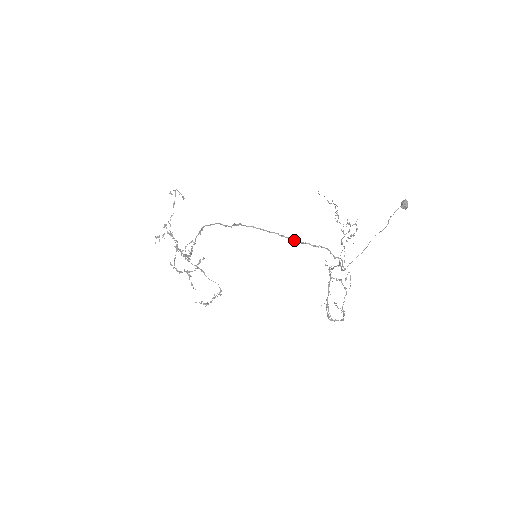
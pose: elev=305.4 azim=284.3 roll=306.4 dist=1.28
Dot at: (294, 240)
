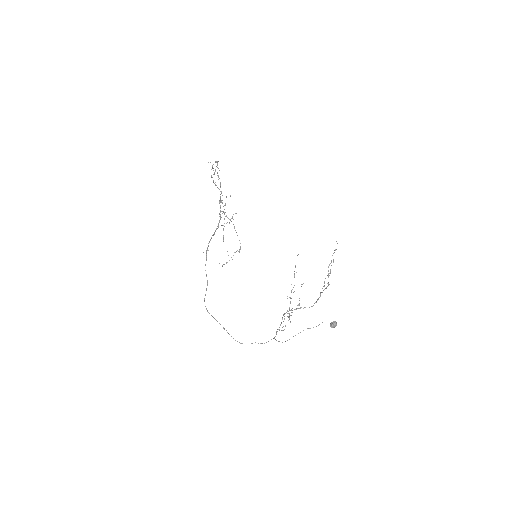
Dot at: occluded
